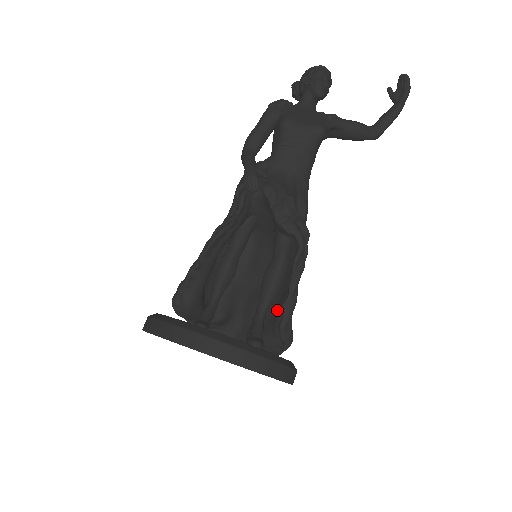
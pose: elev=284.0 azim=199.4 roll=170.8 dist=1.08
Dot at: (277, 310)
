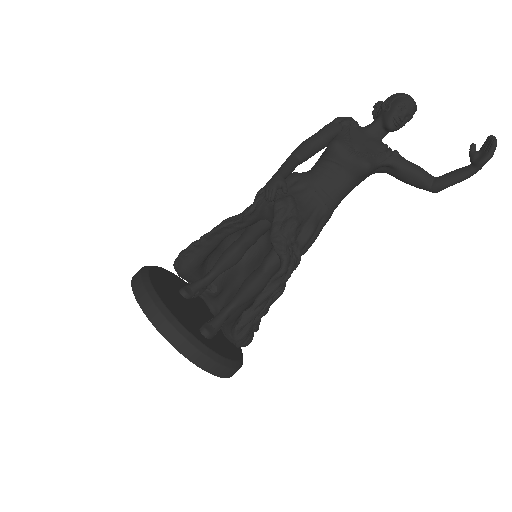
Dot at: occluded
